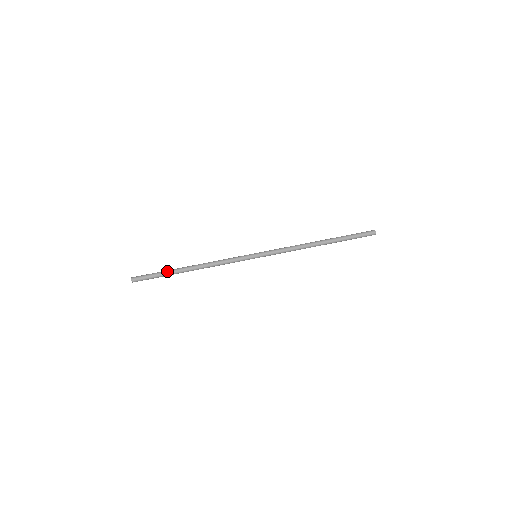
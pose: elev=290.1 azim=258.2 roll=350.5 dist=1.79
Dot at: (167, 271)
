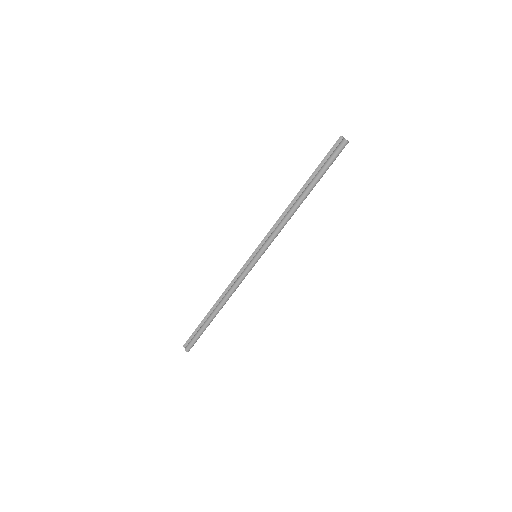
Dot at: occluded
